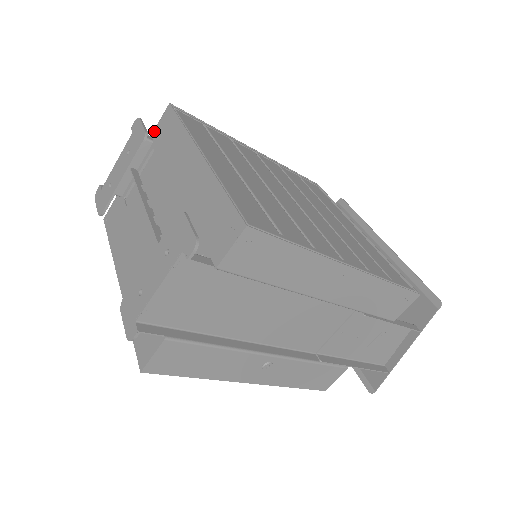
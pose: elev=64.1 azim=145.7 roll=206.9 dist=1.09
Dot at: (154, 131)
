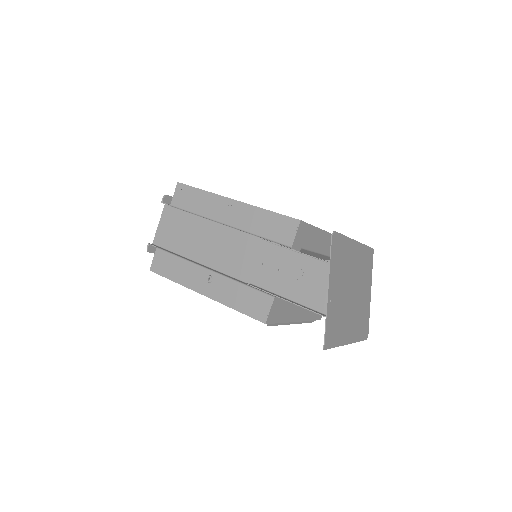
Dot at: occluded
